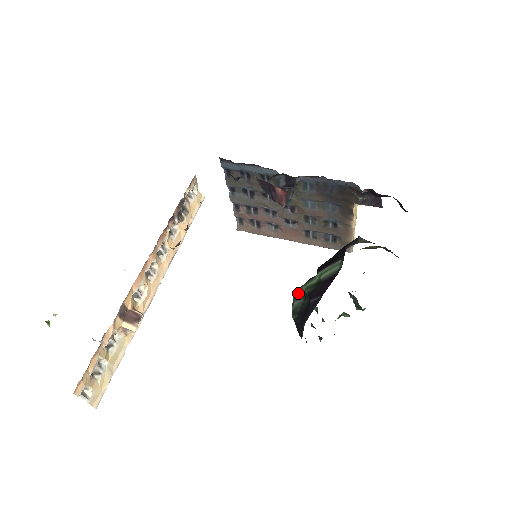
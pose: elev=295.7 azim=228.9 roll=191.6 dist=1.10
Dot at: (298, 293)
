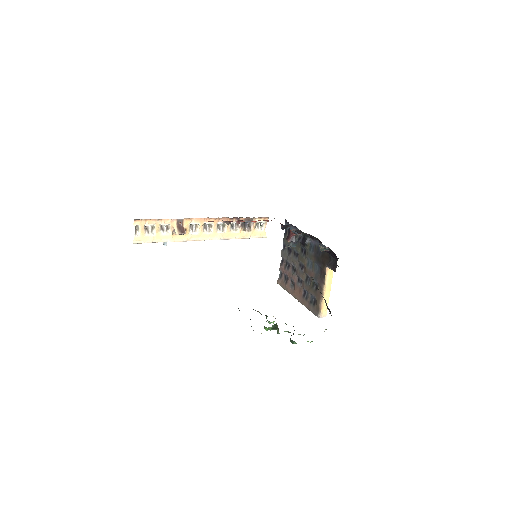
Dot at: occluded
